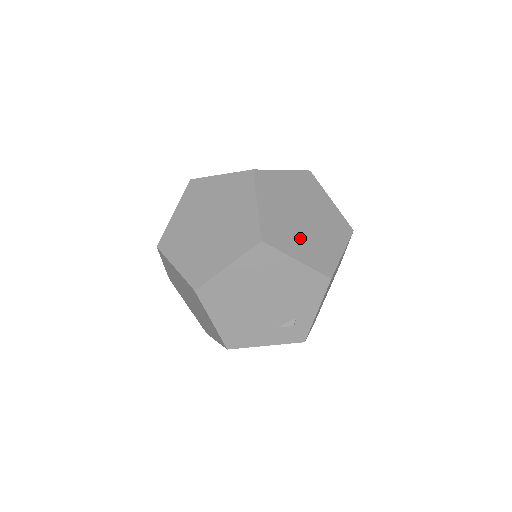
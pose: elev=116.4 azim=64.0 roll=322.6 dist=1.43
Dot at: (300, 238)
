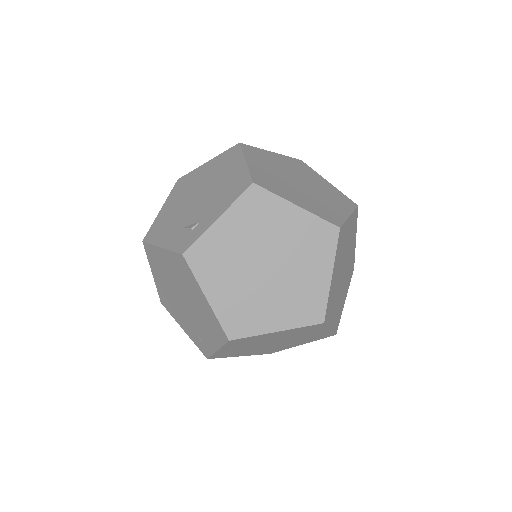
Dot at: (272, 171)
